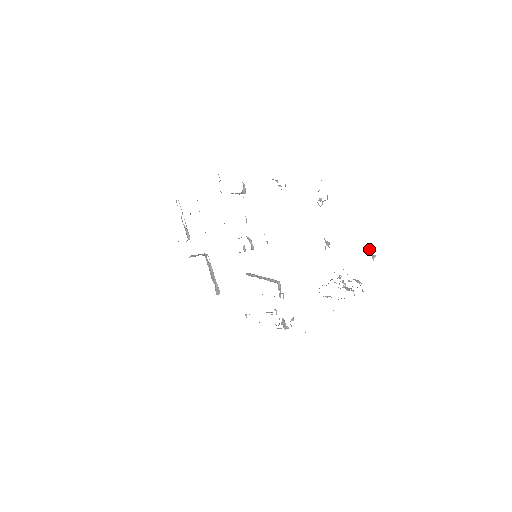
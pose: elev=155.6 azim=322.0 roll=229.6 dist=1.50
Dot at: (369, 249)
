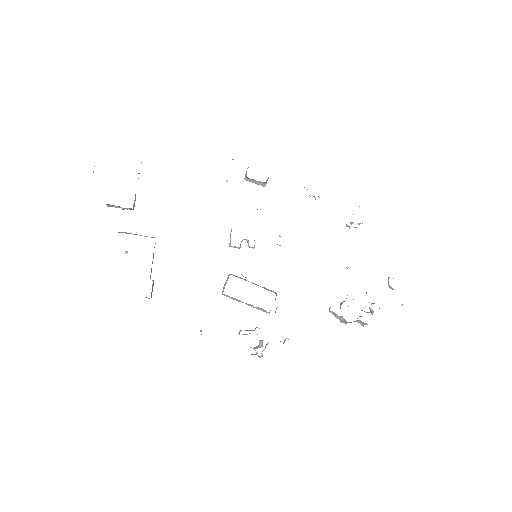
Dot at: (393, 278)
